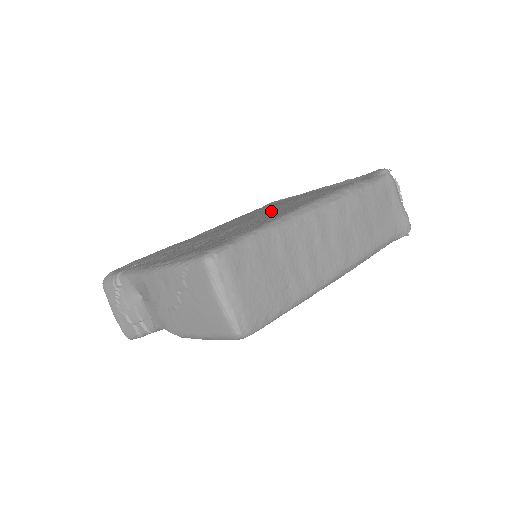
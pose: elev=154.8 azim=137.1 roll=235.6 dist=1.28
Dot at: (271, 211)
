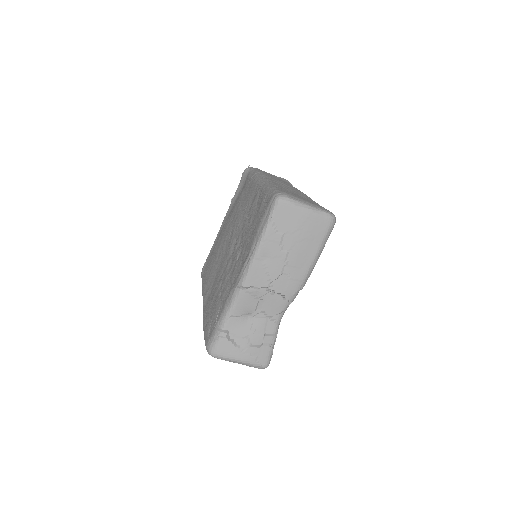
Dot at: (237, 220)
